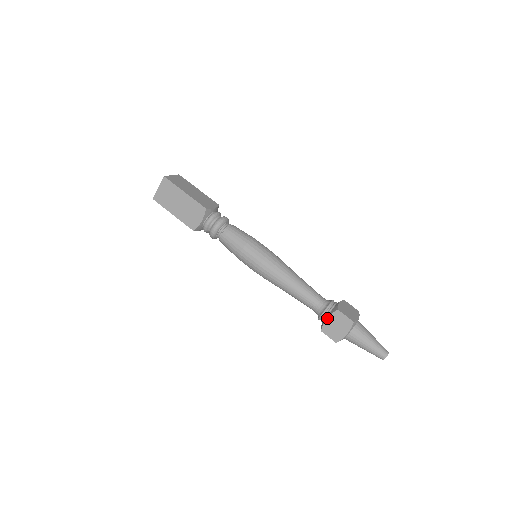
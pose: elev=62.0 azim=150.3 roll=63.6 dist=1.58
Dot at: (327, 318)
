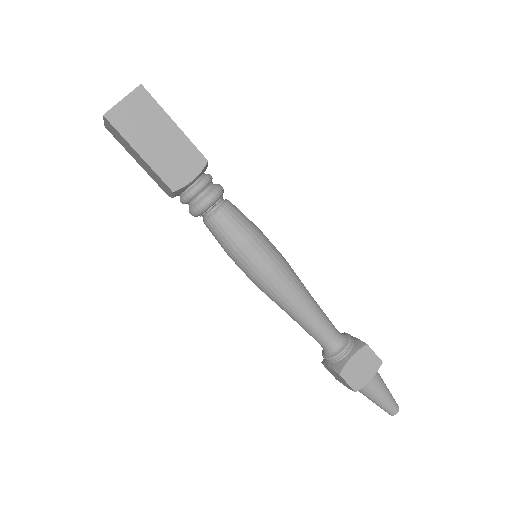
Dot at: (352, 356)
